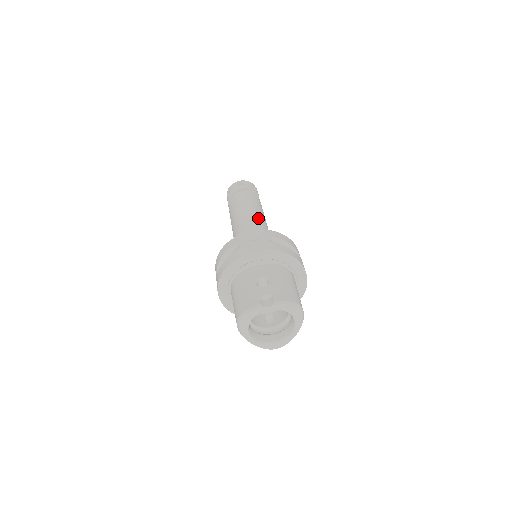
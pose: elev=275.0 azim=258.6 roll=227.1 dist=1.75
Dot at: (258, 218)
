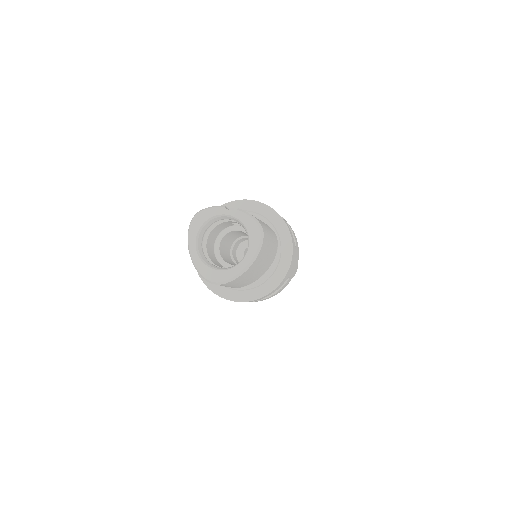
Dot at: occluded
